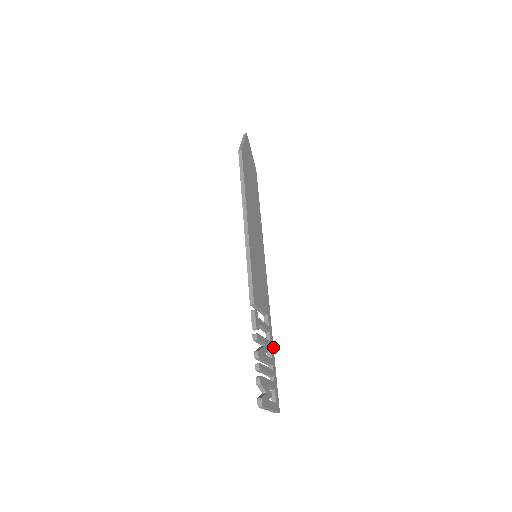
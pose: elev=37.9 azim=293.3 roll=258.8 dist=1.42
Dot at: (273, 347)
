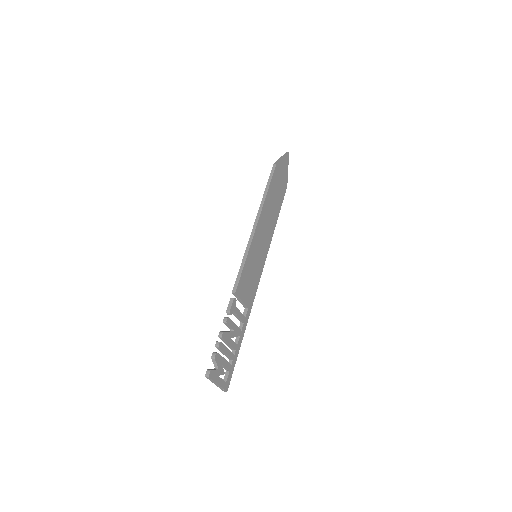
Dot at: occluded
